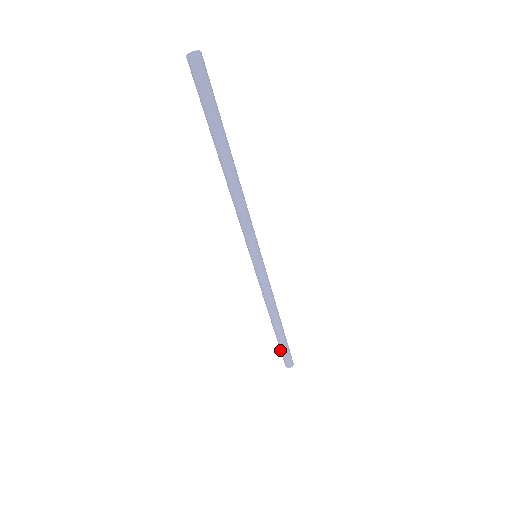
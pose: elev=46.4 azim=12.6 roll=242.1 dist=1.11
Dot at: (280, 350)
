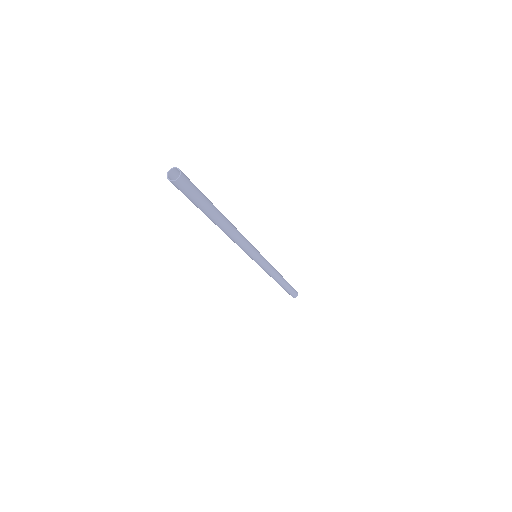
Dot at: occluded
